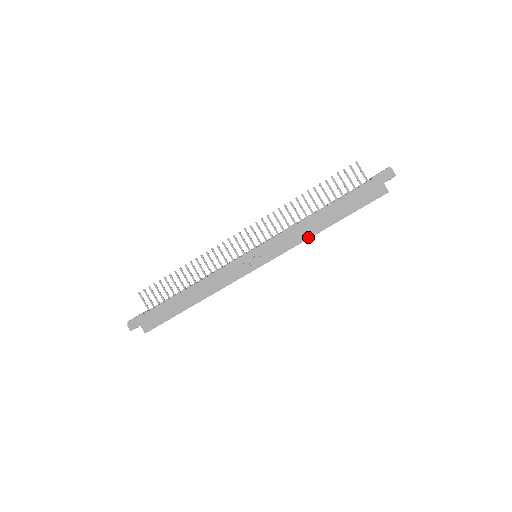
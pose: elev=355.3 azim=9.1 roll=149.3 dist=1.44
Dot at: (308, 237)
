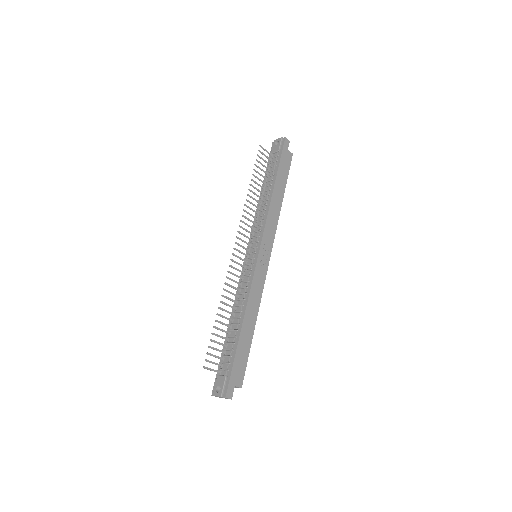
Dot at: (279, 214)
